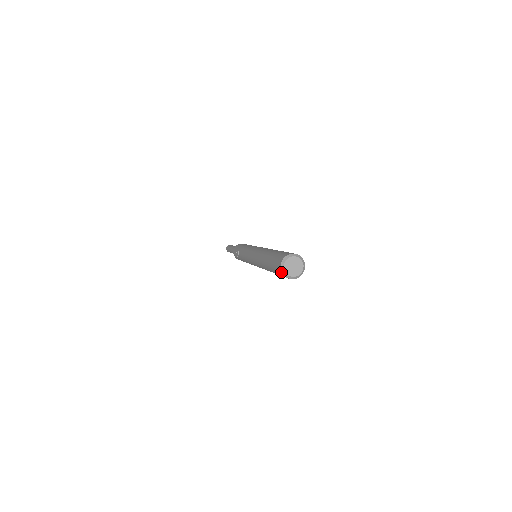
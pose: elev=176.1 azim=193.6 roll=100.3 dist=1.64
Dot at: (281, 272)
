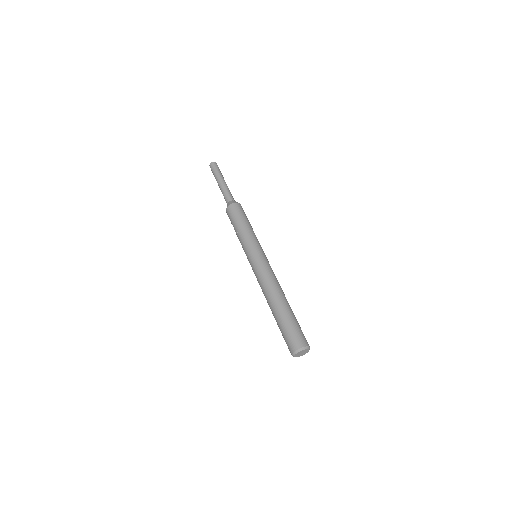
Dot at: occluded
